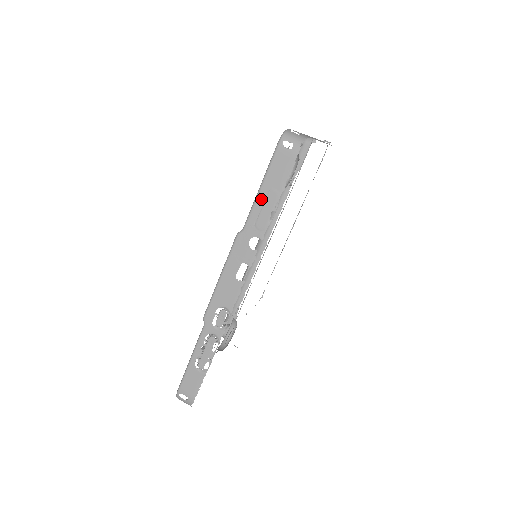
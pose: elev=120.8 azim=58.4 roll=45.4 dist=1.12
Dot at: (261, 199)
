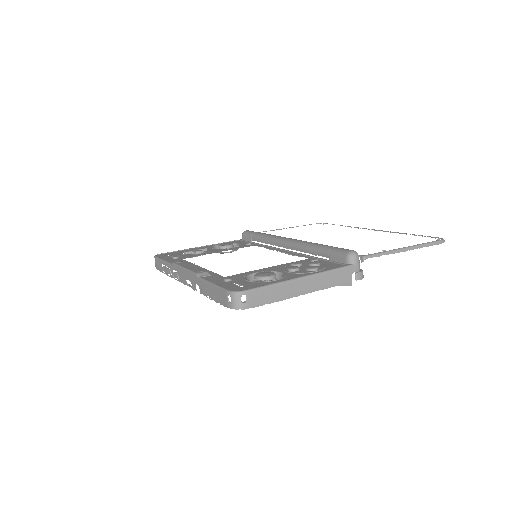
Dot at: (209, 287)
